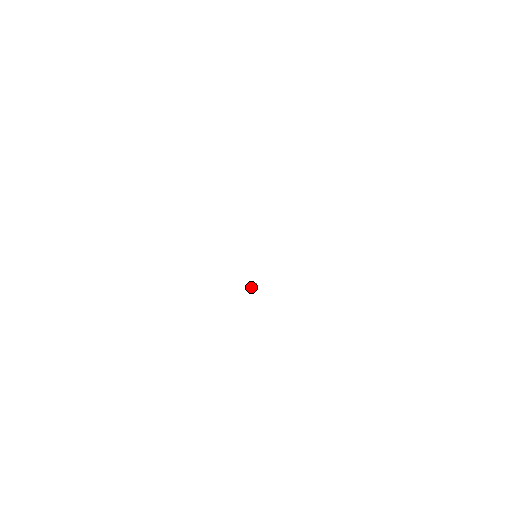
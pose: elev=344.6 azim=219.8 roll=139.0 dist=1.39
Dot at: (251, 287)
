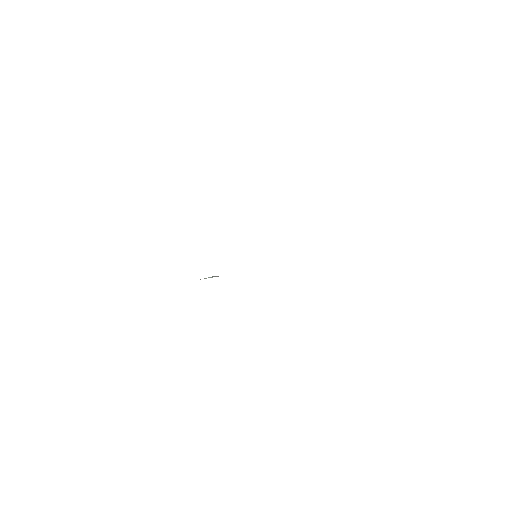
Dot at: (209, 277)
